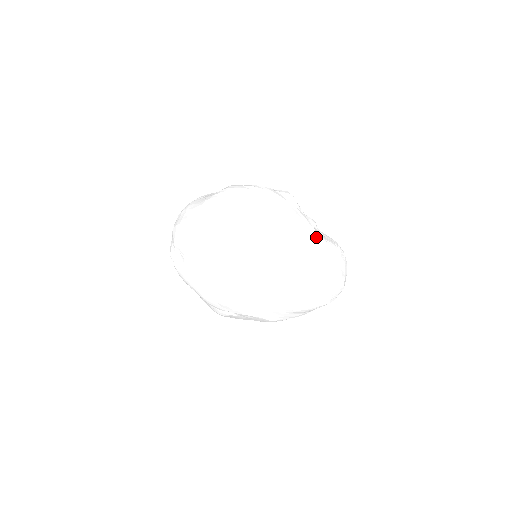
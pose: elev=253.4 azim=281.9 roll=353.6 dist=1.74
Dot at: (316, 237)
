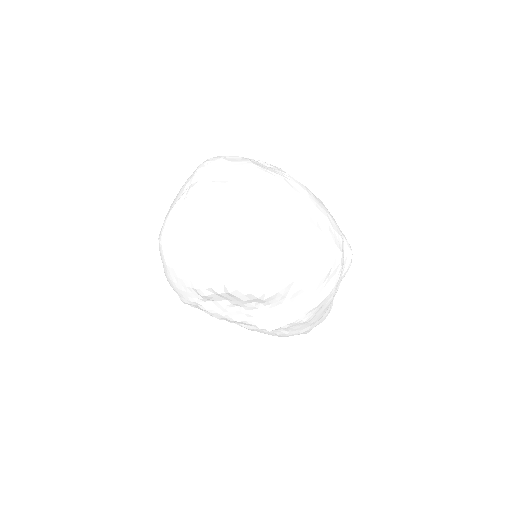
Dot at: occluded
